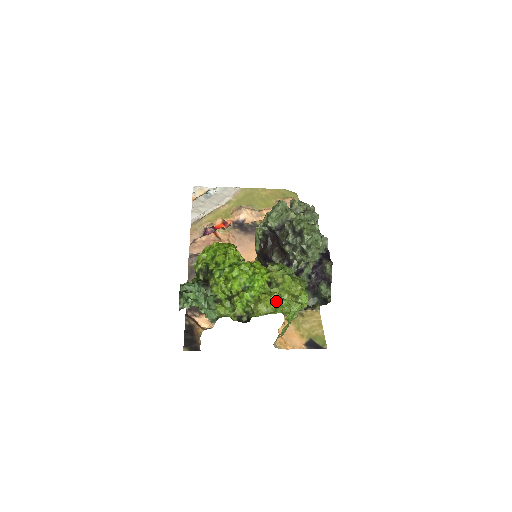
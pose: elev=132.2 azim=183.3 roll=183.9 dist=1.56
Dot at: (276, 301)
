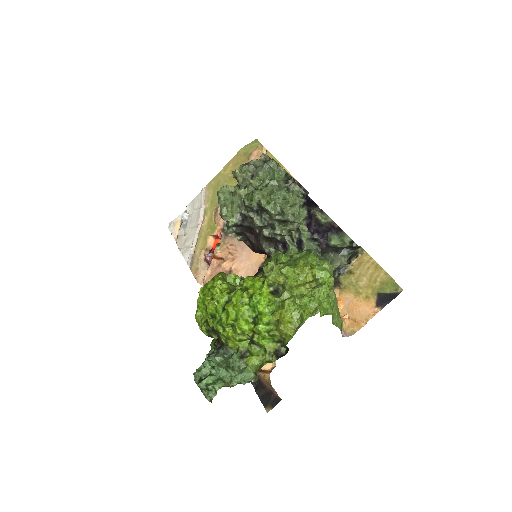
Dot at: (294, 308)
